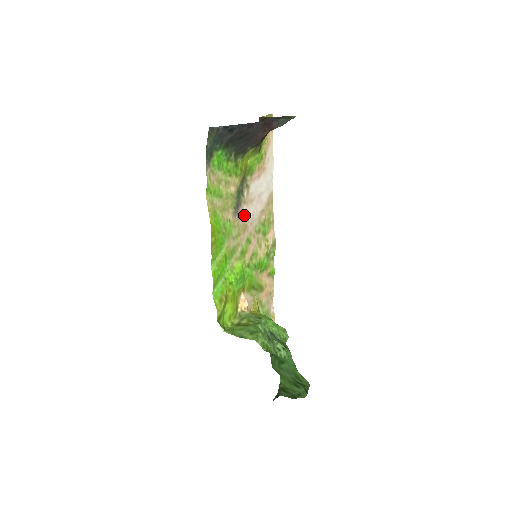
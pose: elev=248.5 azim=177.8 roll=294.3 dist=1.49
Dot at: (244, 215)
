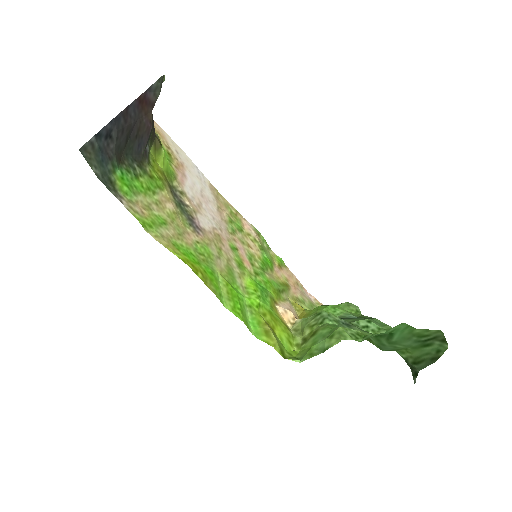
Dot at: (206, 226)
